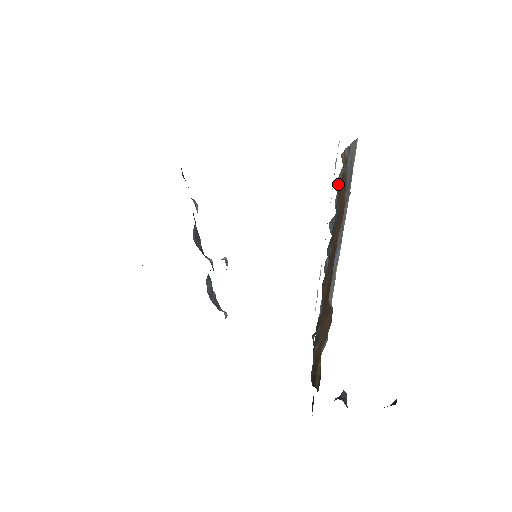
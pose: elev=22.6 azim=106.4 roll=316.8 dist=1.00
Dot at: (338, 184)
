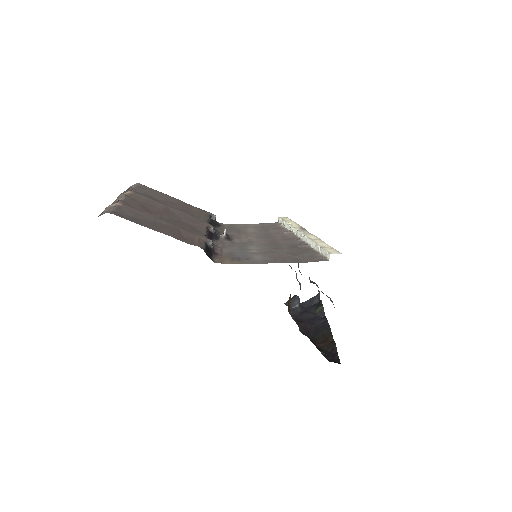
Dot at: occluded
